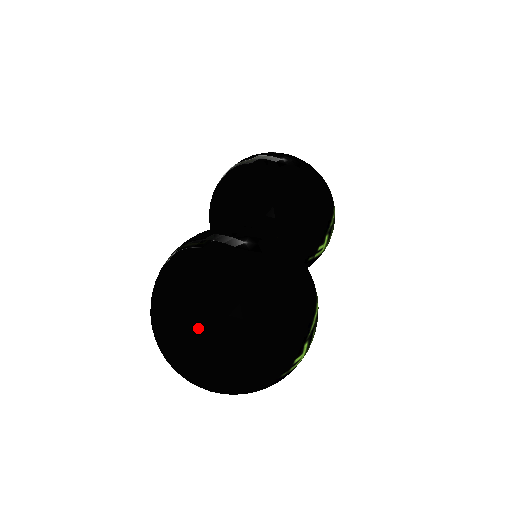
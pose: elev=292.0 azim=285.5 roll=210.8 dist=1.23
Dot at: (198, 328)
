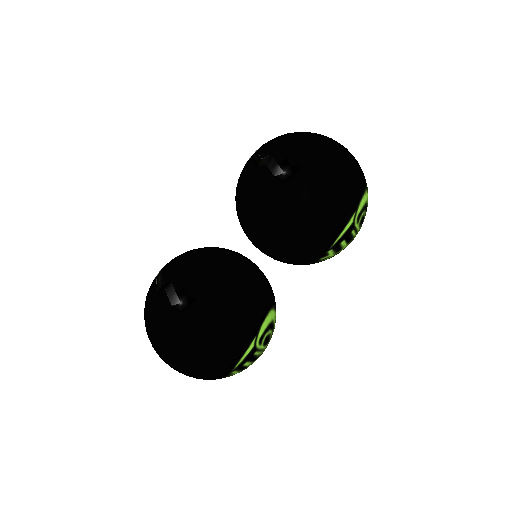
Dot at: (152, 346)
